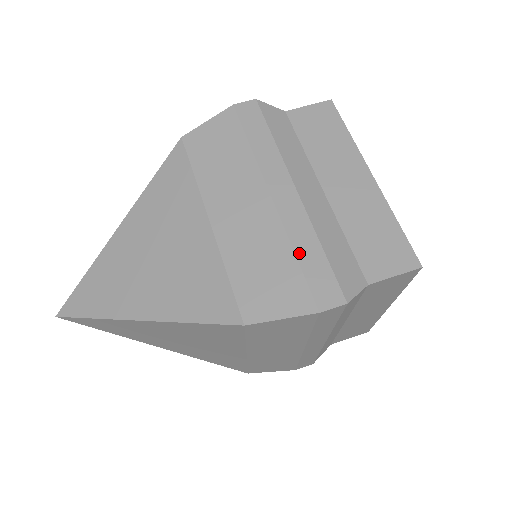
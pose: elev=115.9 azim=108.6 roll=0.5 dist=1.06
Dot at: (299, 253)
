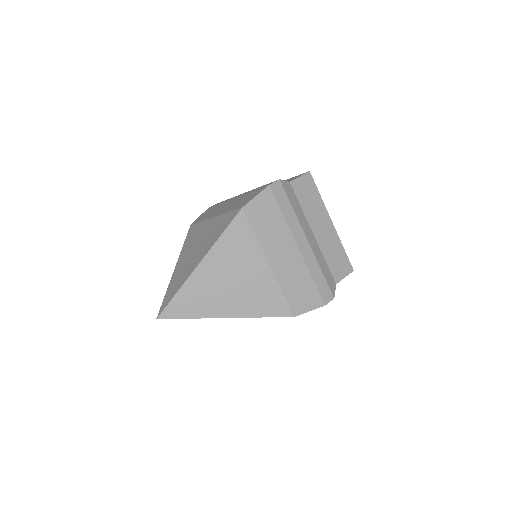
Dot at: occluded
